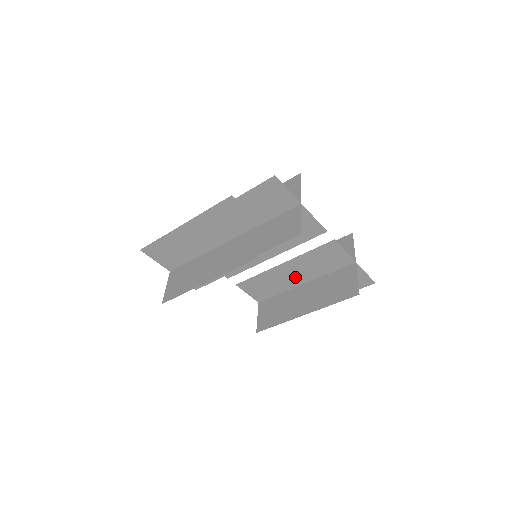
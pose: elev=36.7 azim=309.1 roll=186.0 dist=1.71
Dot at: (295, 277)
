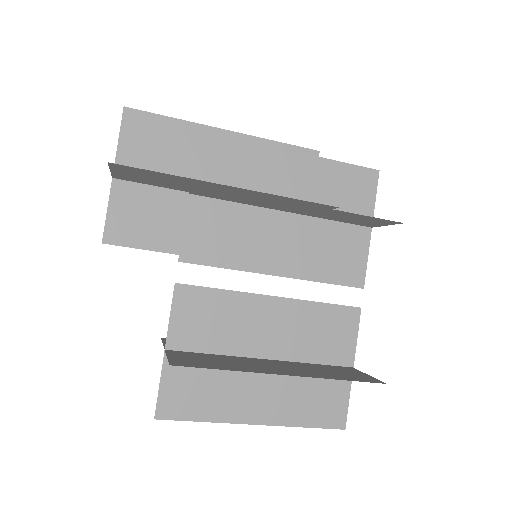
Dot at: (265, 336)
